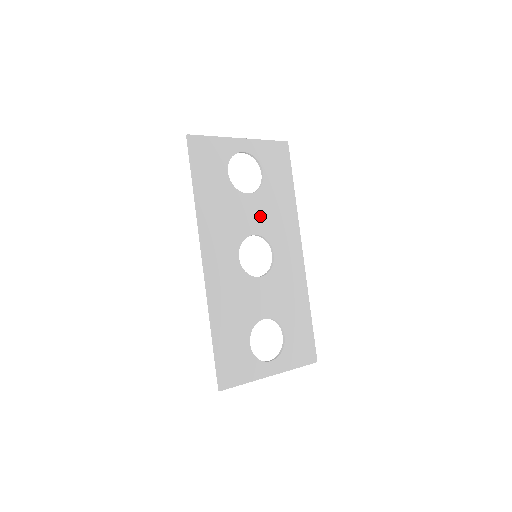
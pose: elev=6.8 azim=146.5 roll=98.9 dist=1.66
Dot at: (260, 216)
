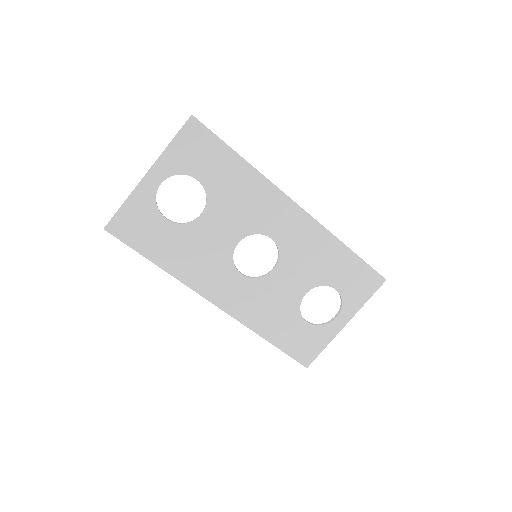
Dot at: (230, 222)
